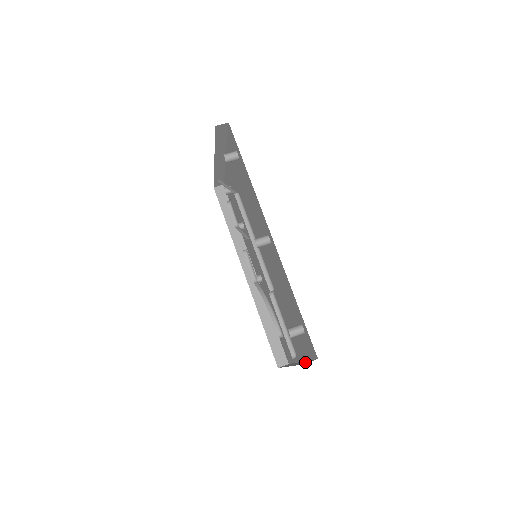
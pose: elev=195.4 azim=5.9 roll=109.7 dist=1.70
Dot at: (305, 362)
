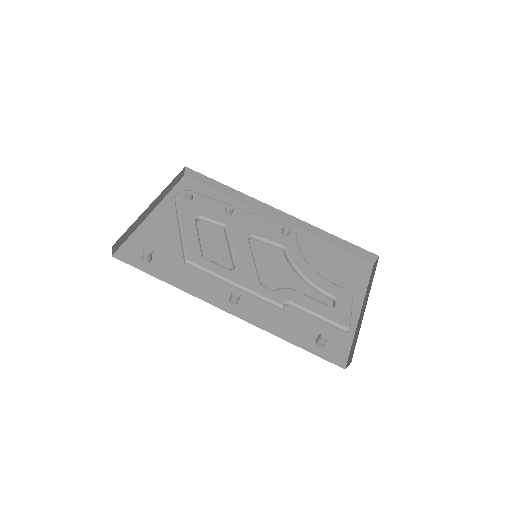
Dot at: (353, 347)
